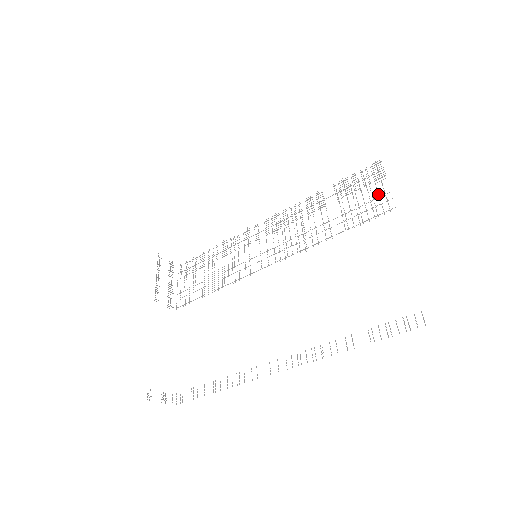
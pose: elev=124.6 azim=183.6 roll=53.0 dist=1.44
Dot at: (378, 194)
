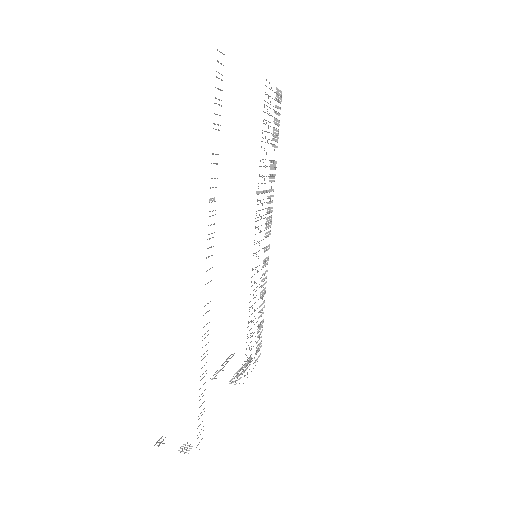
Dot at: occluded
